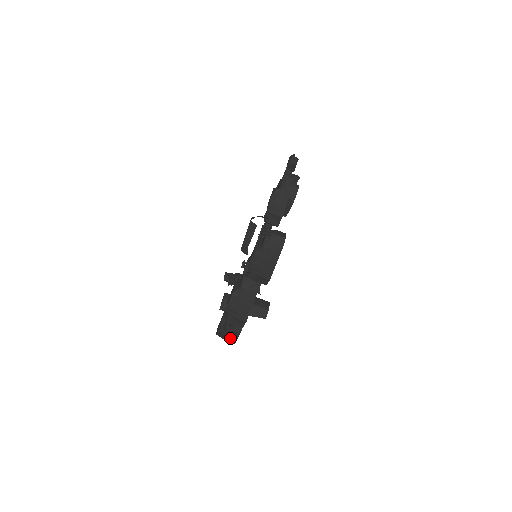
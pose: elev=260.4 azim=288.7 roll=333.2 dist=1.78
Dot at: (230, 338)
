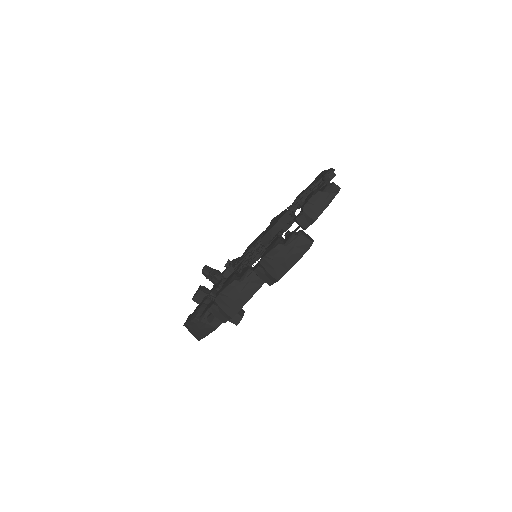
Dot at: (200, 332)
